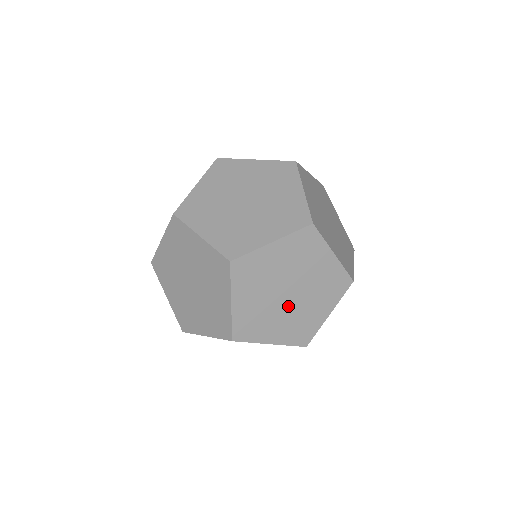
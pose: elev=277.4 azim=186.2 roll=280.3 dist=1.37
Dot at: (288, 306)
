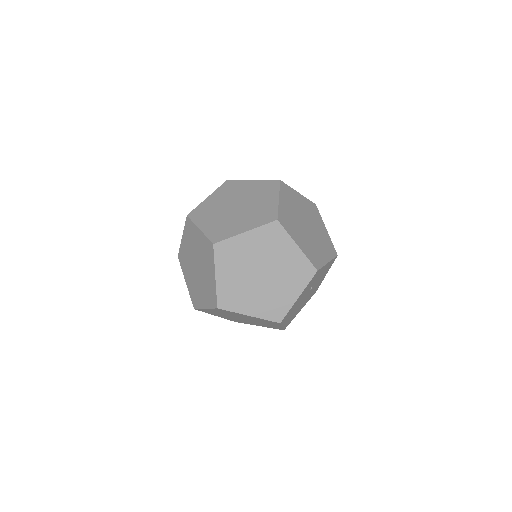
Dot at: (249, 321)
